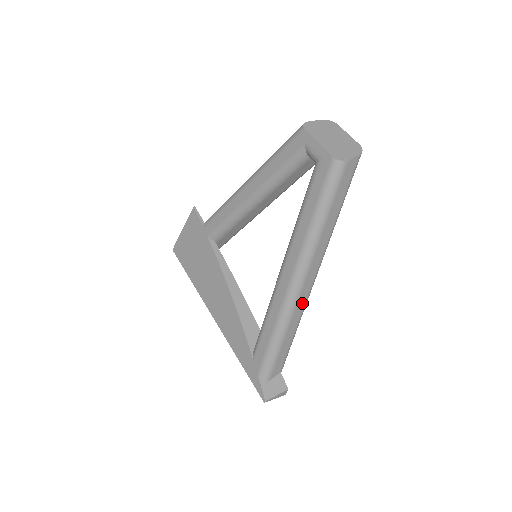
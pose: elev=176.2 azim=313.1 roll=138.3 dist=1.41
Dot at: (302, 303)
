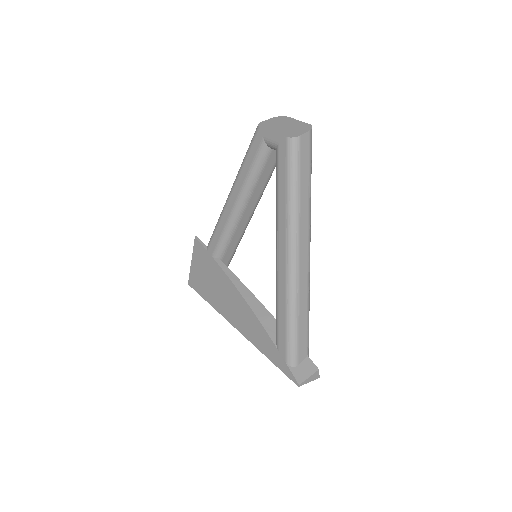
Dot at: (304, 279)
